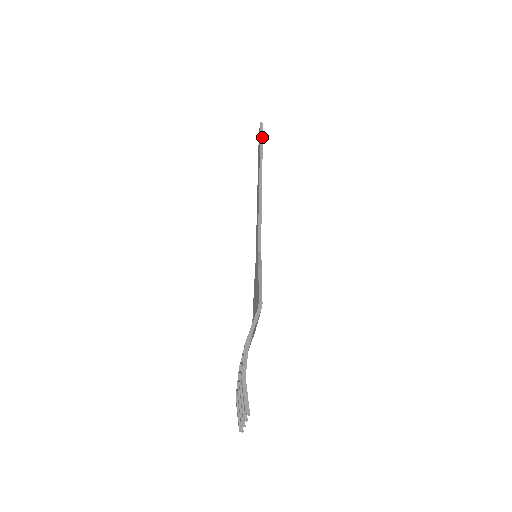
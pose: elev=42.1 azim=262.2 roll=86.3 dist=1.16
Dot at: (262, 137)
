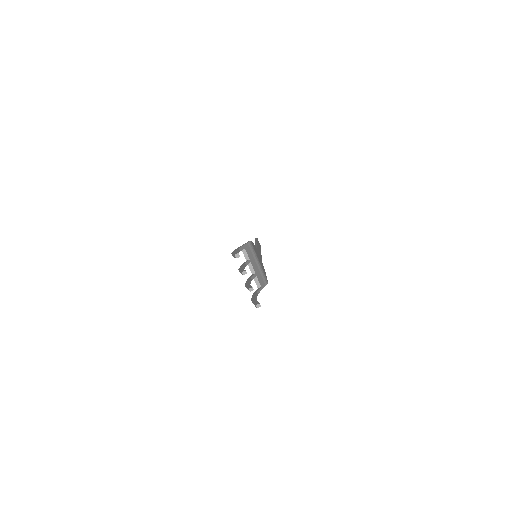
Dot at: occluded
